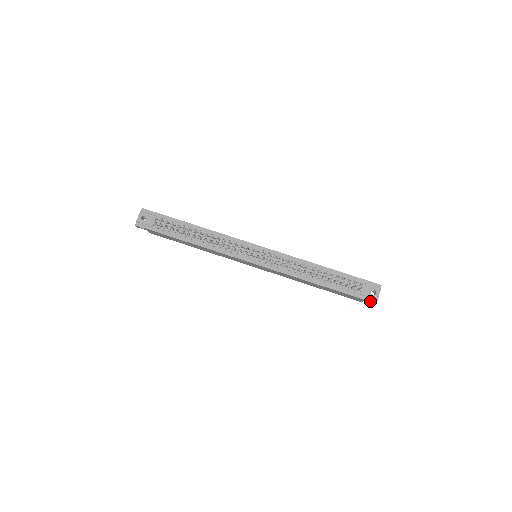
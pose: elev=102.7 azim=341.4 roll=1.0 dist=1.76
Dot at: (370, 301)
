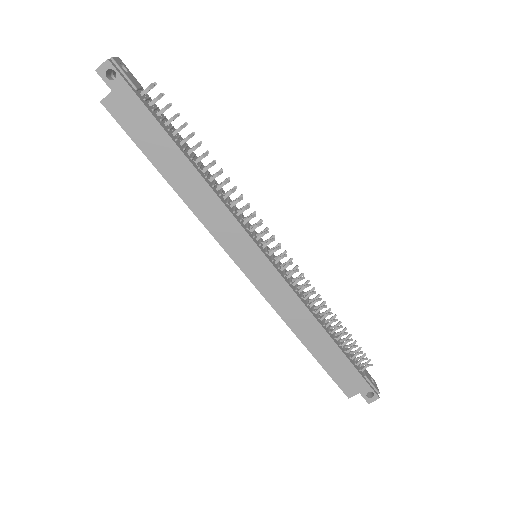
Dot at: (374, 391)
